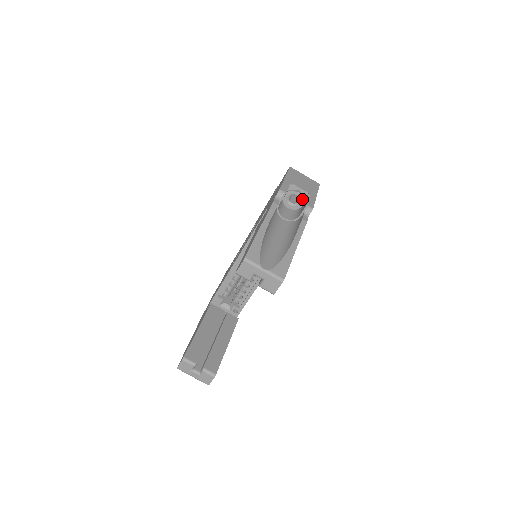
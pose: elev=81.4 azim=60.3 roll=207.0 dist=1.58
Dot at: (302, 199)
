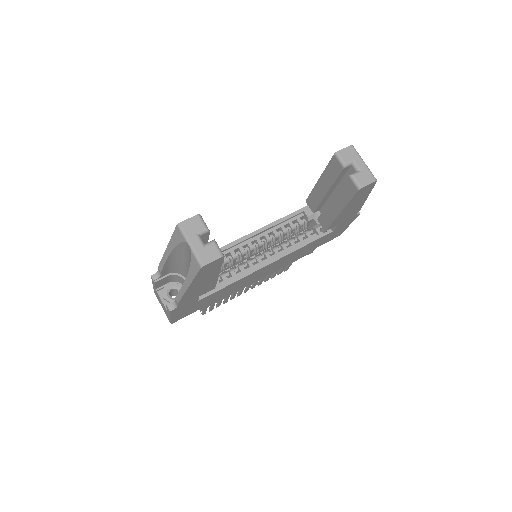
Dot at: occluded
